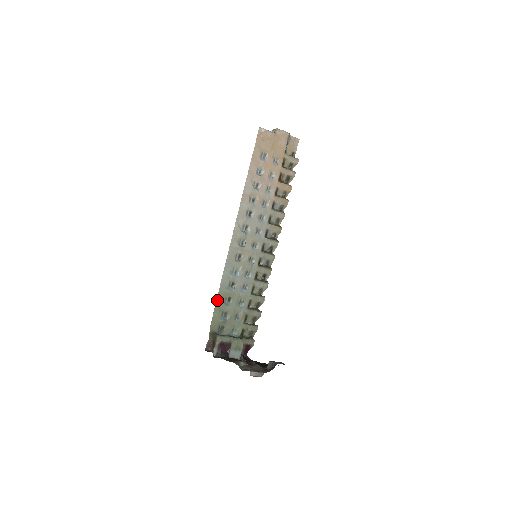
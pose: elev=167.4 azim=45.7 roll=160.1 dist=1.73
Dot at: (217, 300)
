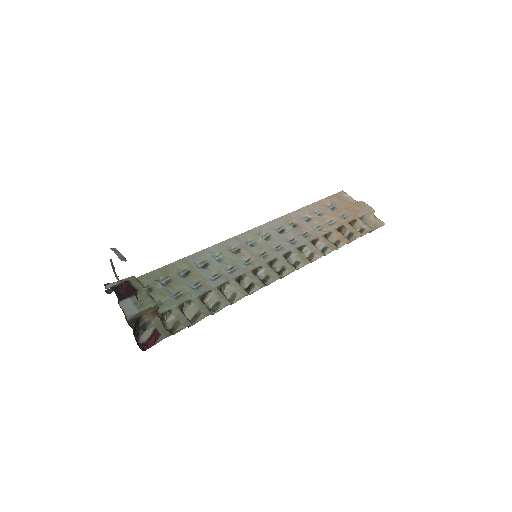
Dot at: (174, 263)
